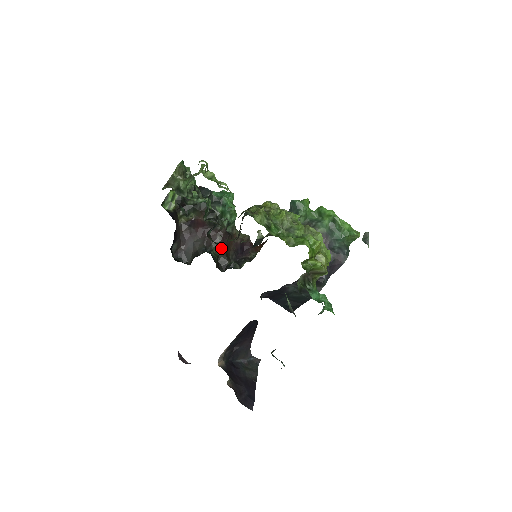
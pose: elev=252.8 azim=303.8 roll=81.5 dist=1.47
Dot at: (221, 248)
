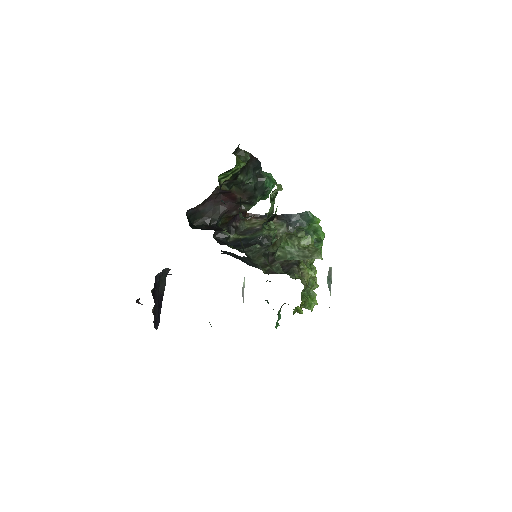
Dot at: (228, 218)
